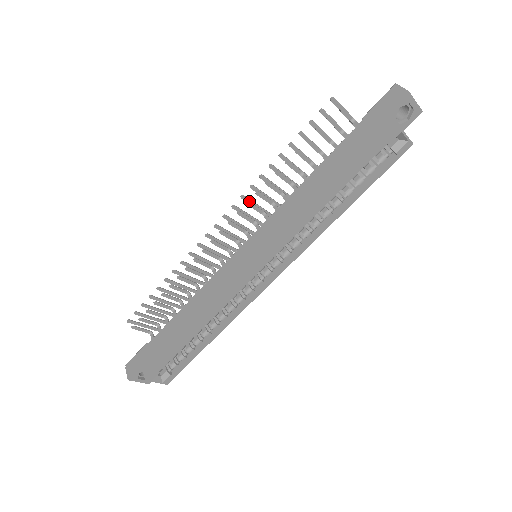
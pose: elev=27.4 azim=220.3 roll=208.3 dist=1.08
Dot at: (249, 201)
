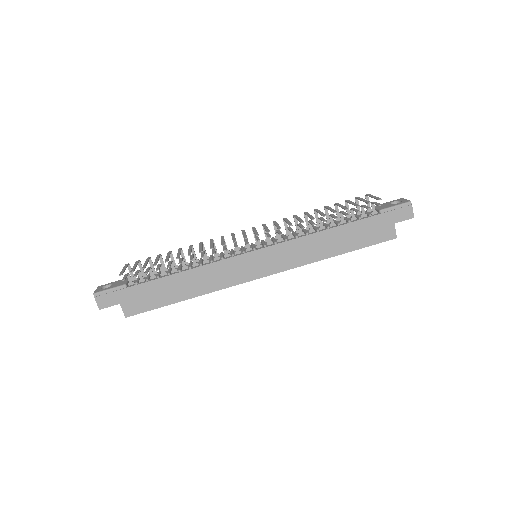
Dot at: occluded
